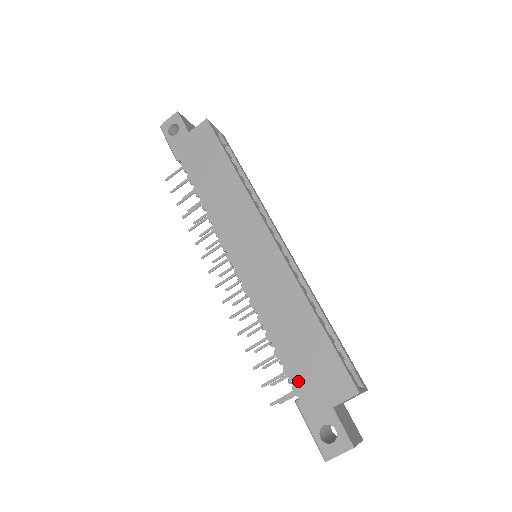
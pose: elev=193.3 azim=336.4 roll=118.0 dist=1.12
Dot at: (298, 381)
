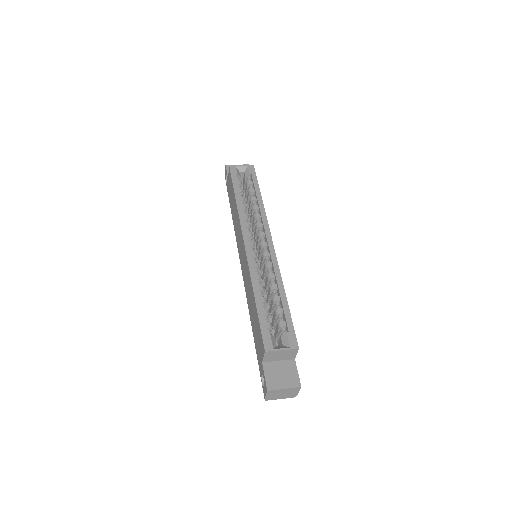
Dot at: (256, 345)
